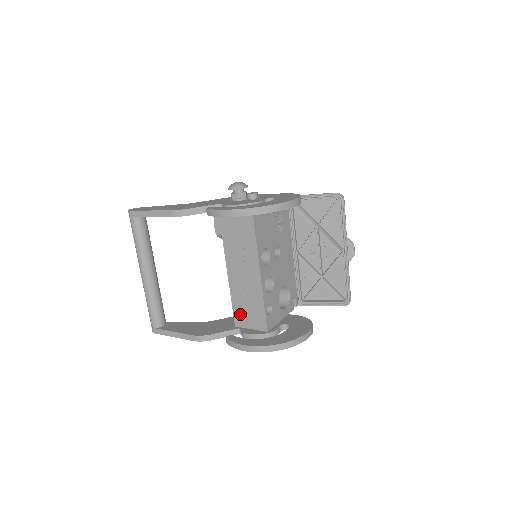
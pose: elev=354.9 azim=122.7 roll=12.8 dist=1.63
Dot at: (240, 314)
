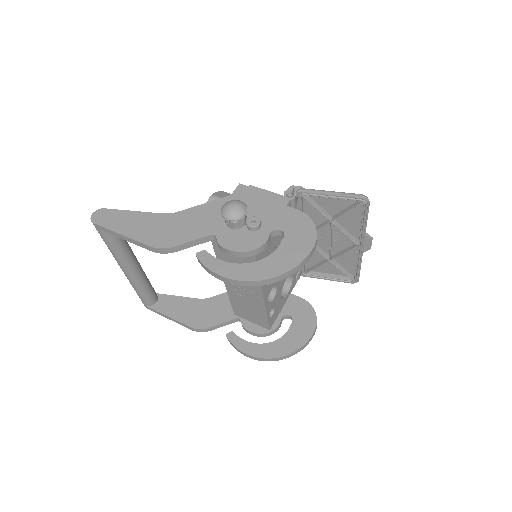
Dot at: (240, 310)
